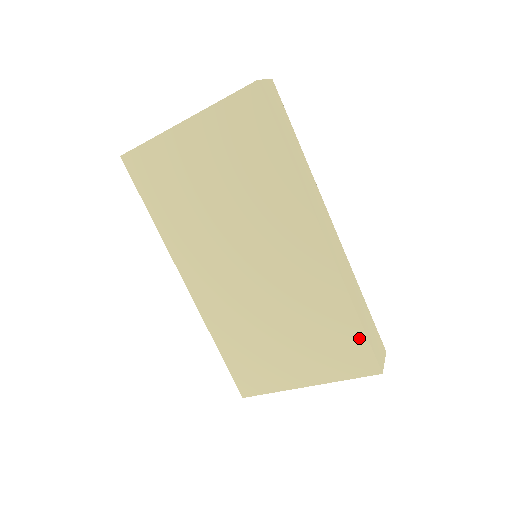
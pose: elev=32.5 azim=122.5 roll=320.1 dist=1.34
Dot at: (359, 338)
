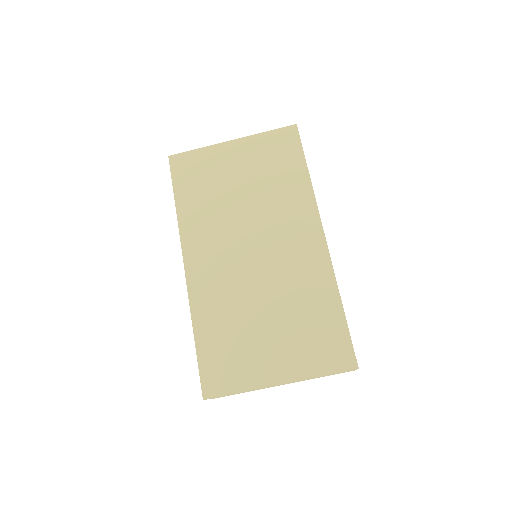
Dot at: (341, 329)
